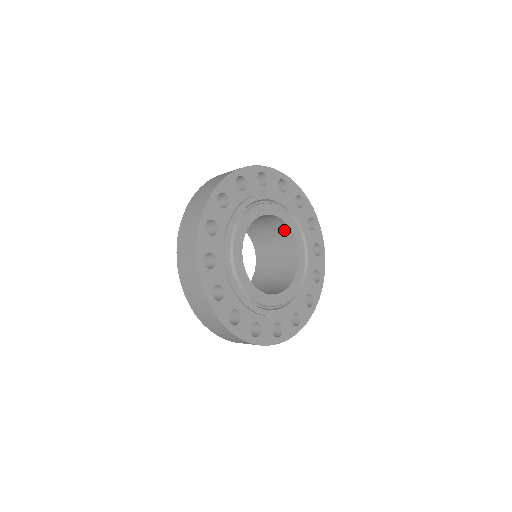
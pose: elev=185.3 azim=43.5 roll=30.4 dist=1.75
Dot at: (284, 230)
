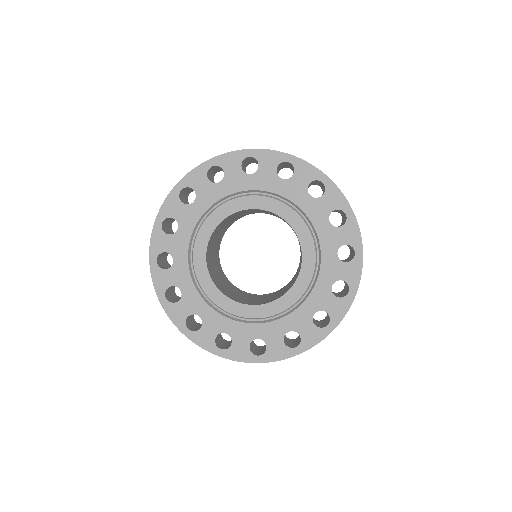
Dot at: occluded
